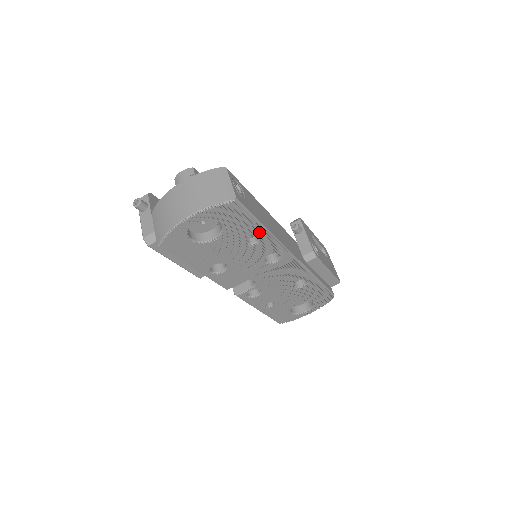
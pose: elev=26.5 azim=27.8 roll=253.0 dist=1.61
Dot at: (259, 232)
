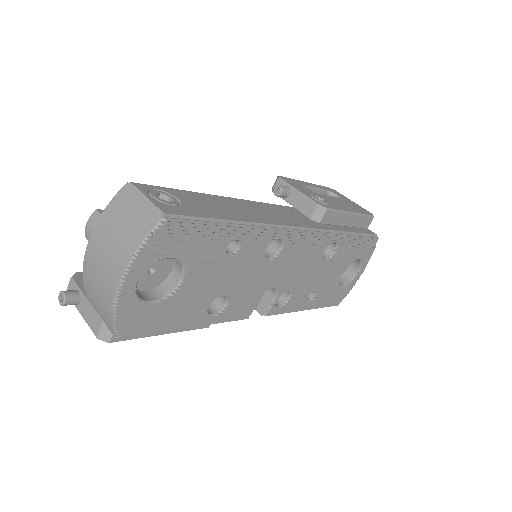
Dot at: (232, 233)
